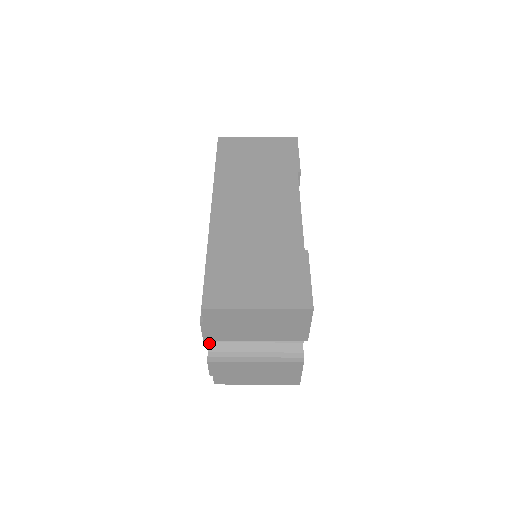
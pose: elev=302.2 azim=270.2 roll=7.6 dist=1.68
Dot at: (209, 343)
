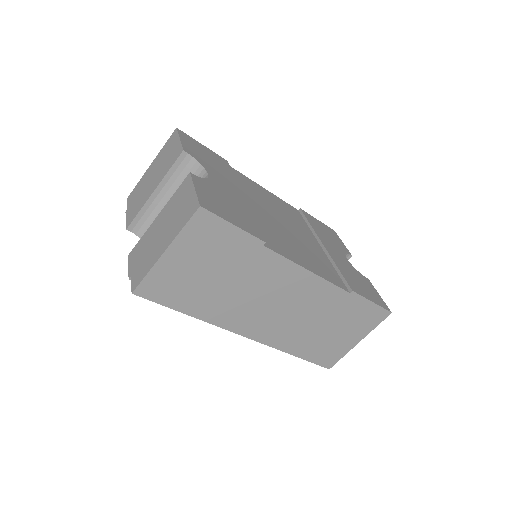
Dot at: occluded
